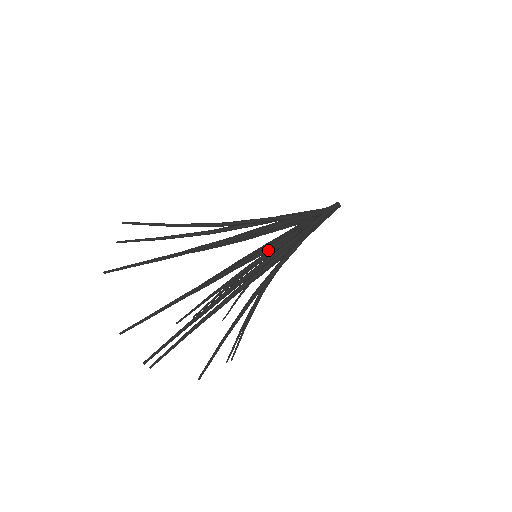
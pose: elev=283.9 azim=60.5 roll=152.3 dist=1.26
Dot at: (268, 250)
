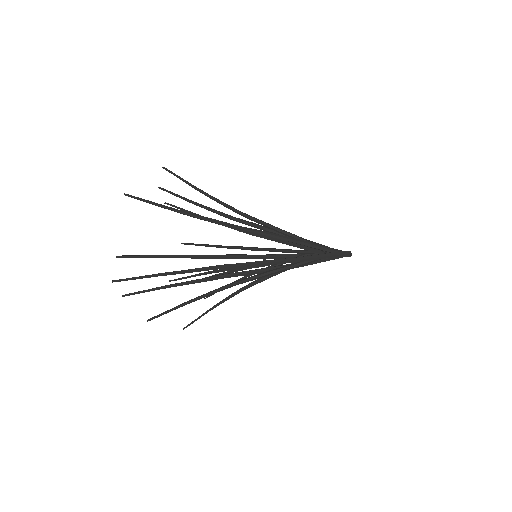
Dot at: (270, 258)
